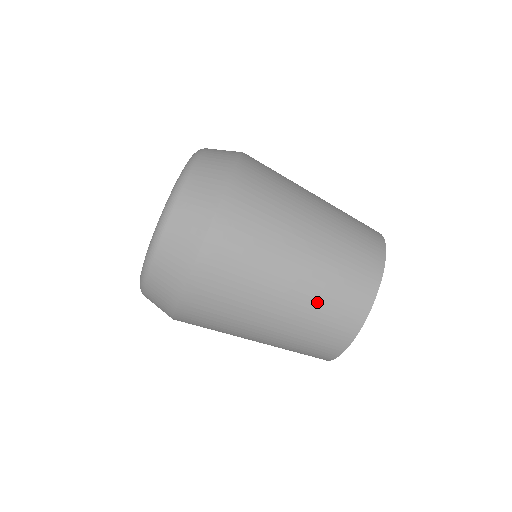
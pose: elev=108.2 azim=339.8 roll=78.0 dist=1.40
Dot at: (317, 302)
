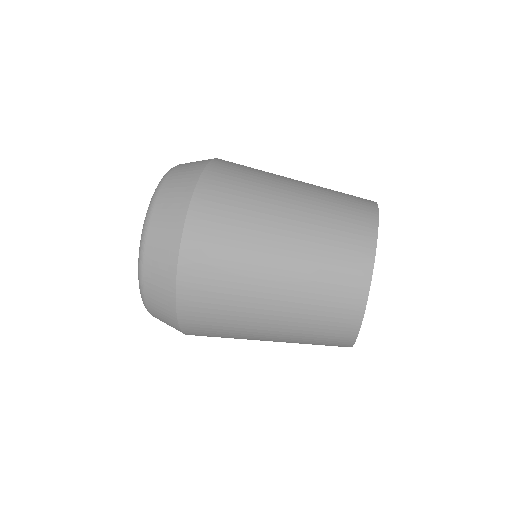
Dot at: (322, 219)
